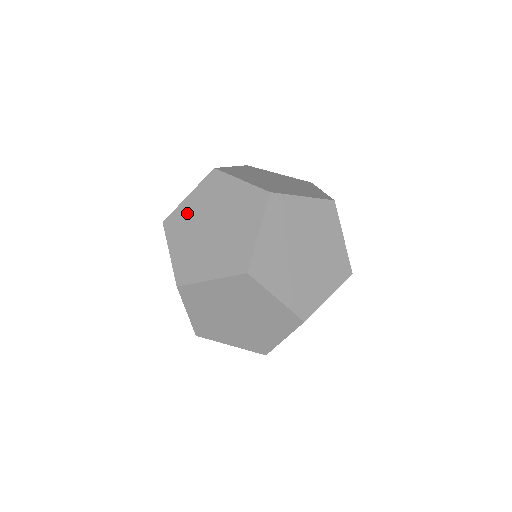
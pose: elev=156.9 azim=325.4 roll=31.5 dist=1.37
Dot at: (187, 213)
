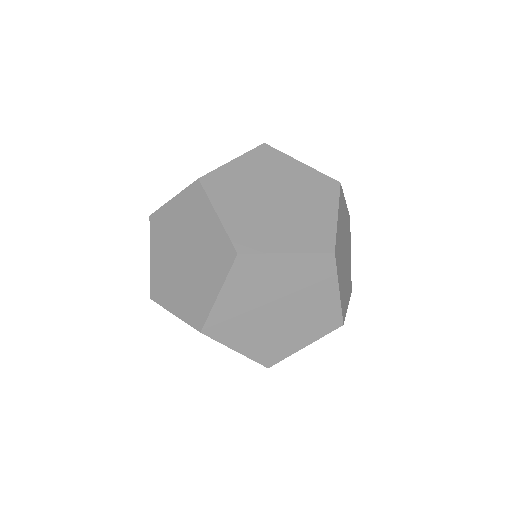
Dot at: (168, 221)
